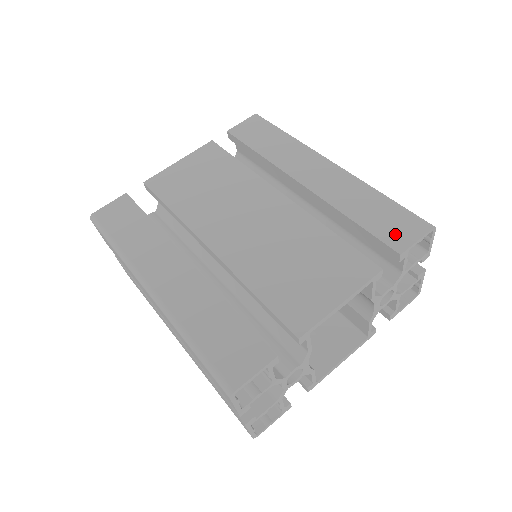
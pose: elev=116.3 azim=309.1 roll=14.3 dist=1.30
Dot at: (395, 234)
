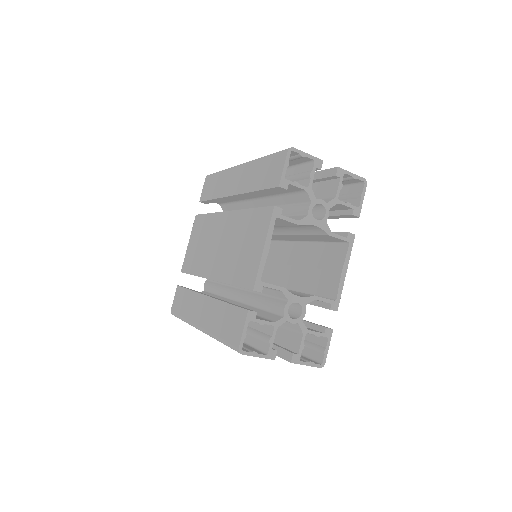
Dot at: (274, 176)
